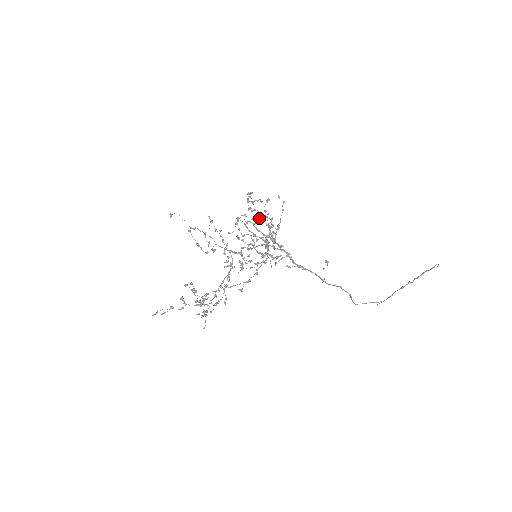
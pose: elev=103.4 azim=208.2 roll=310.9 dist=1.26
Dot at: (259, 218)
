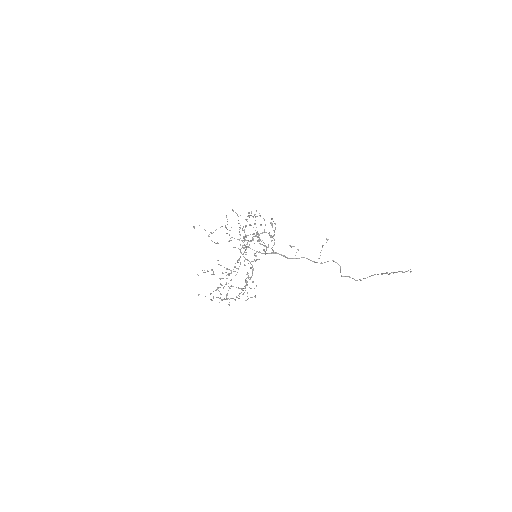
Dot at: (255, 236)
